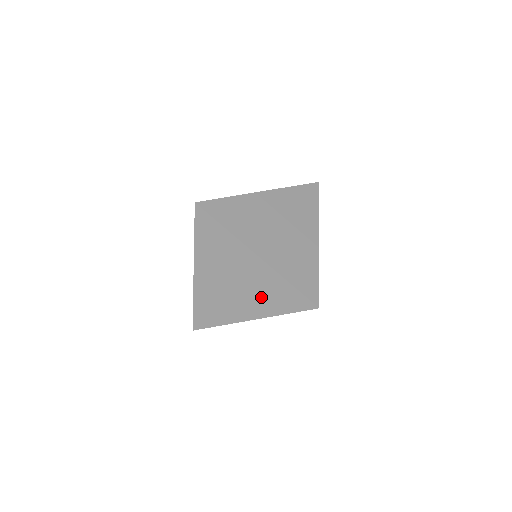
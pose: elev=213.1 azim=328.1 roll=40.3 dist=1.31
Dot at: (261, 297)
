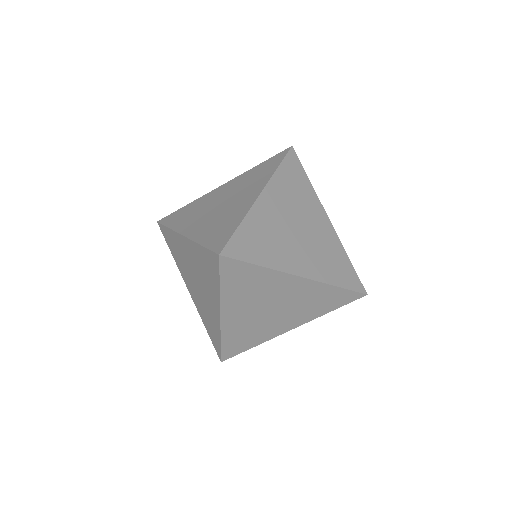
Dot at: (203, 308)
